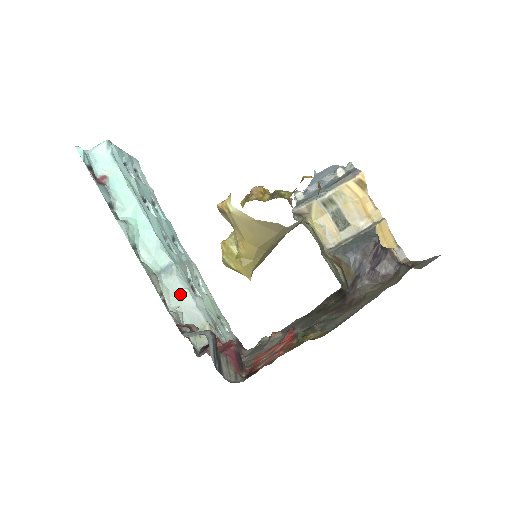
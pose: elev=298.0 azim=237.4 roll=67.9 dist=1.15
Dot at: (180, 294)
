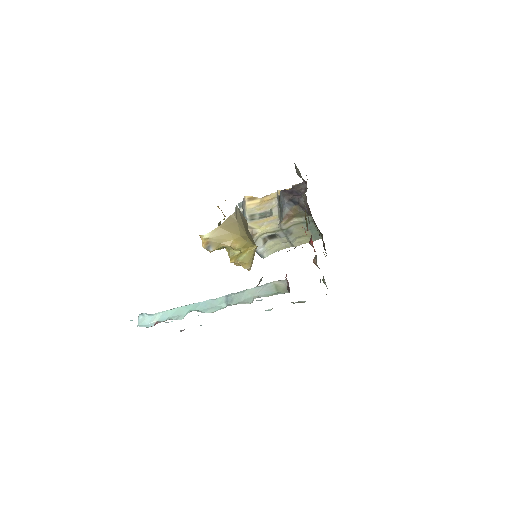
Dot at: (247, 295)
